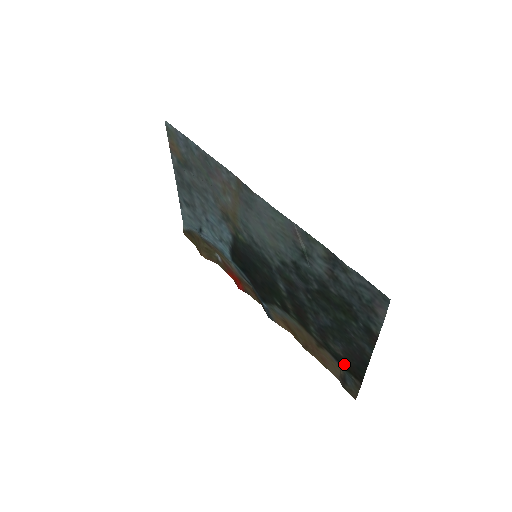
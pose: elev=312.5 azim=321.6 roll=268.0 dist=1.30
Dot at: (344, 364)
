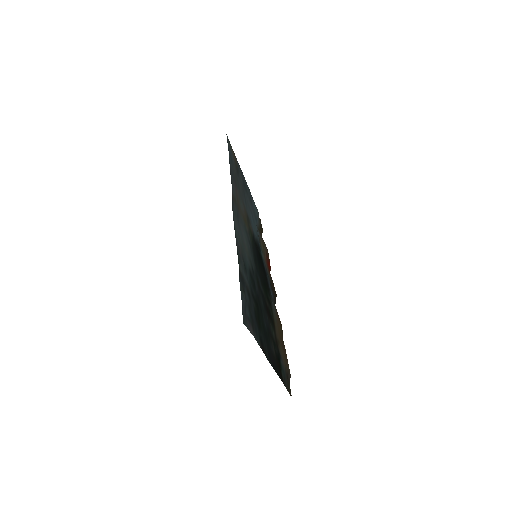
Dot at: (278, 363)
